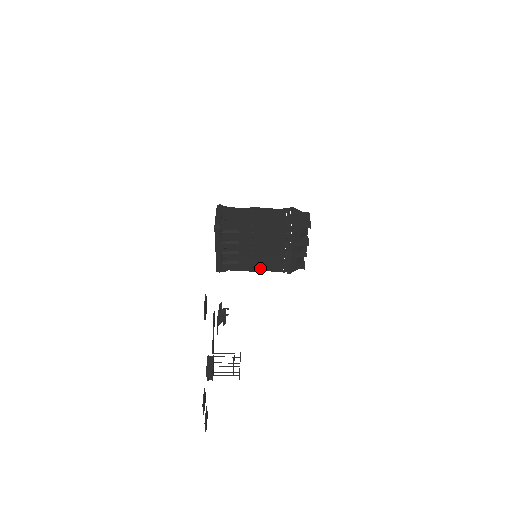
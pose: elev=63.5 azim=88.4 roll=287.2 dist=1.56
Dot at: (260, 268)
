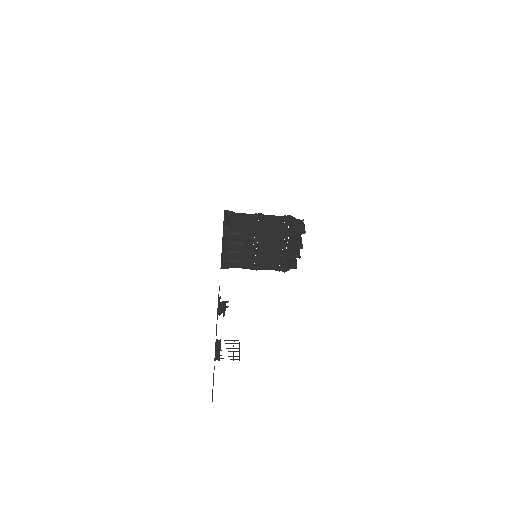
Dot at: (259, 267)
